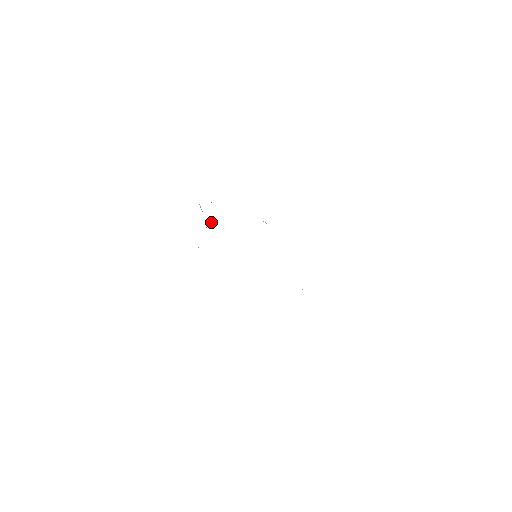
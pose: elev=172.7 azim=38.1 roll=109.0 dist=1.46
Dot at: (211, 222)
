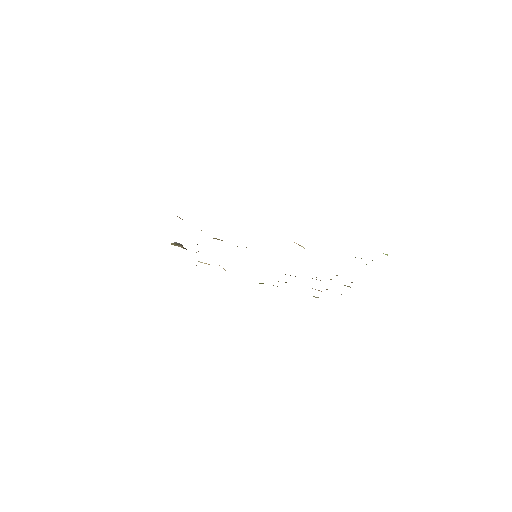
Dot at: occluded
